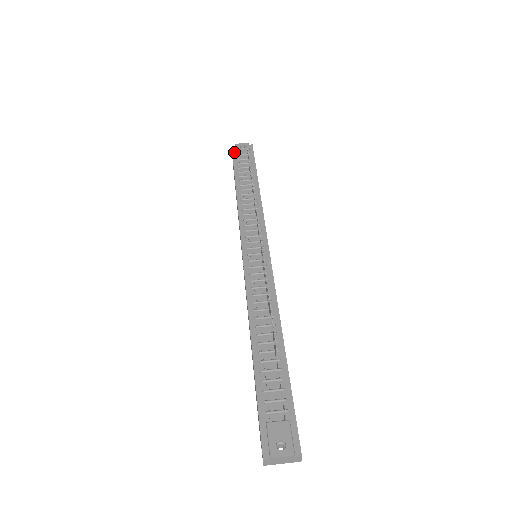
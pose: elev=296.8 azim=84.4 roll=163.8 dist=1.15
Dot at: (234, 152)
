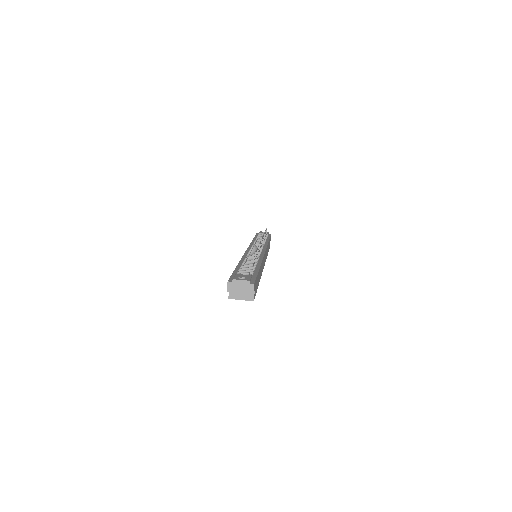
Dot at: (258, 233)
